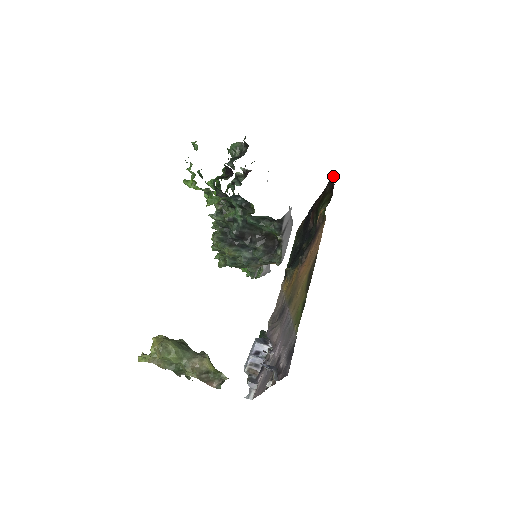
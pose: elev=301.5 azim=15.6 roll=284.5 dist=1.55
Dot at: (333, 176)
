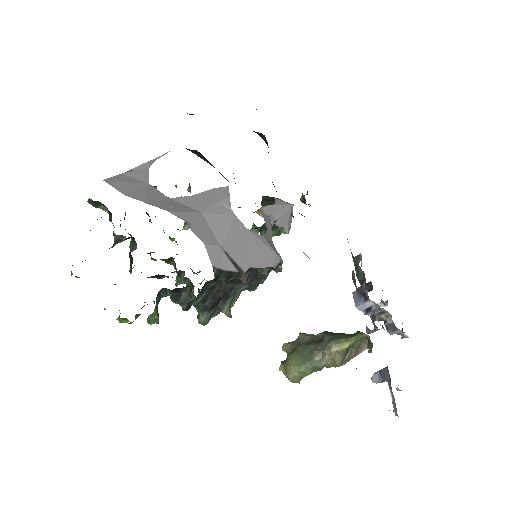
Dot at: occluded
